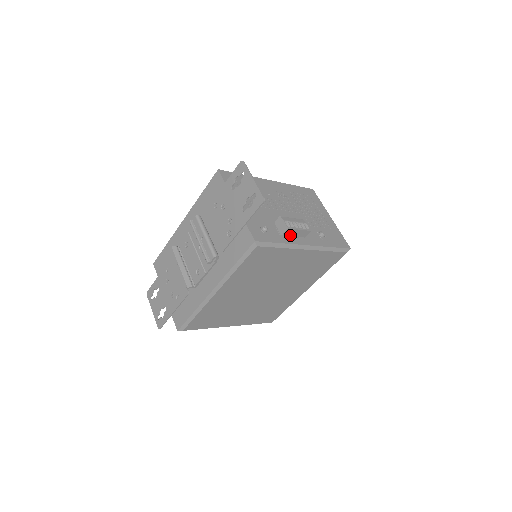
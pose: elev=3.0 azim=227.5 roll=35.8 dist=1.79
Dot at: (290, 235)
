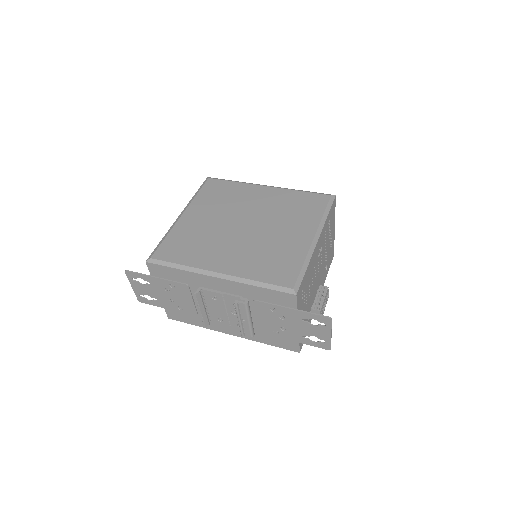
Dot at: occluded
